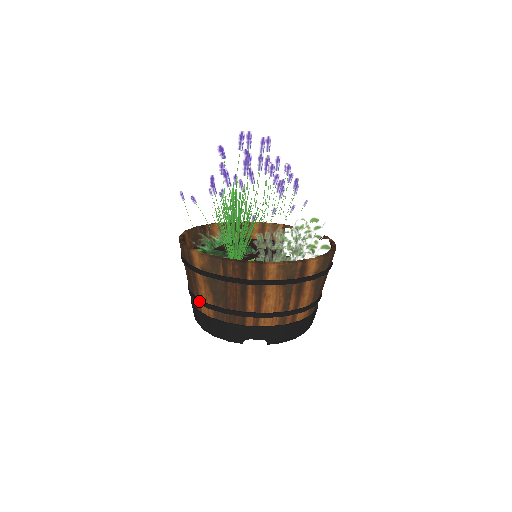
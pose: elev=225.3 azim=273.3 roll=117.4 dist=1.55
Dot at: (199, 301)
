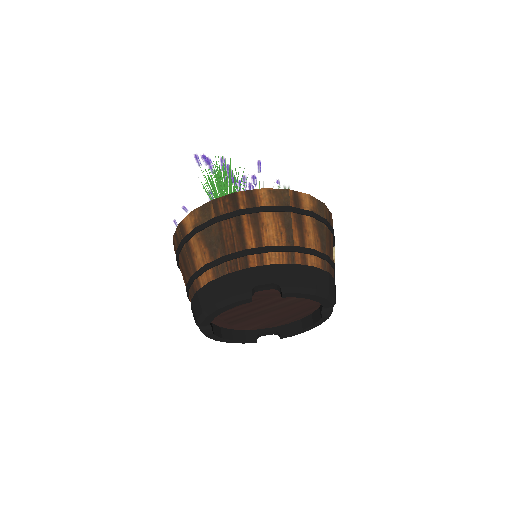
Dot at: (196, 274)
